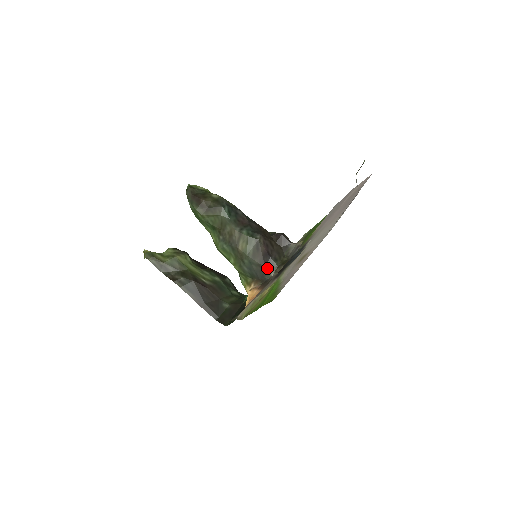
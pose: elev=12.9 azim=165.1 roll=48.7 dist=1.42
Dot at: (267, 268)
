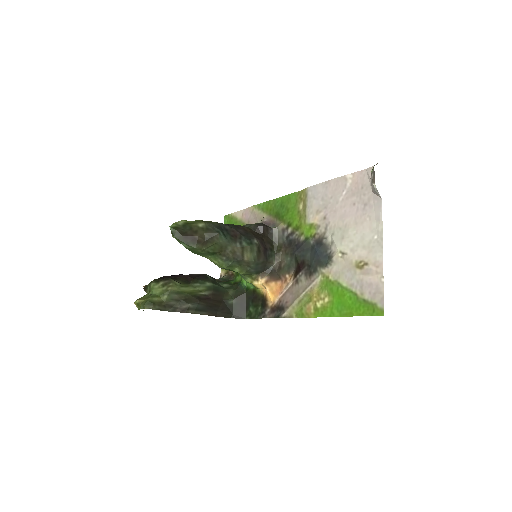
Dot at: (269, 261)
